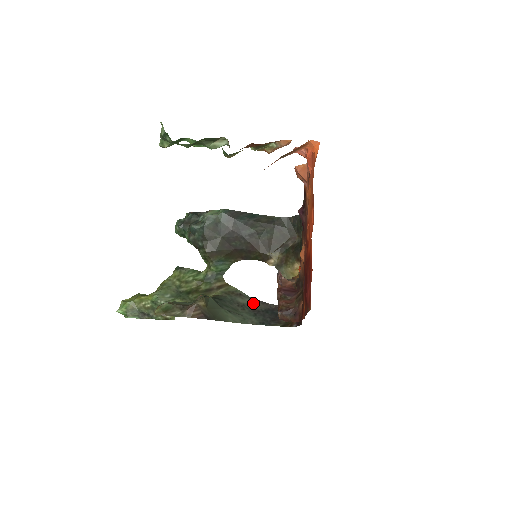
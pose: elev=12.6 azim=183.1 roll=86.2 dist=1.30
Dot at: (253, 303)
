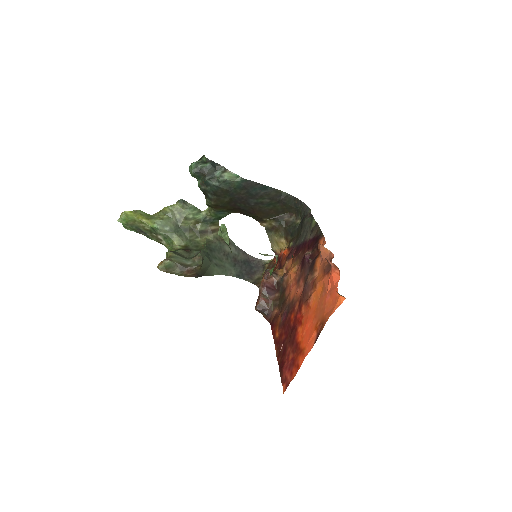
Dot at: (236, 252)
